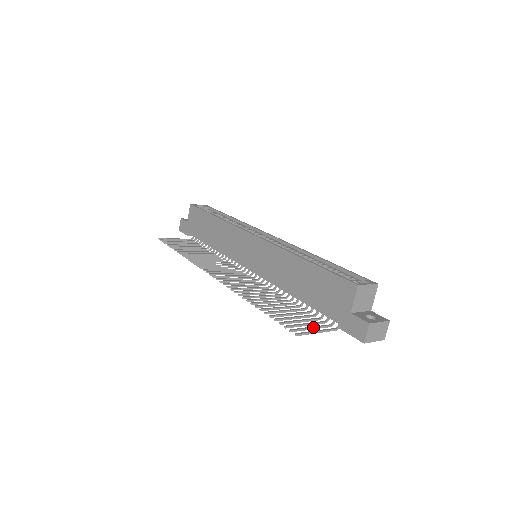
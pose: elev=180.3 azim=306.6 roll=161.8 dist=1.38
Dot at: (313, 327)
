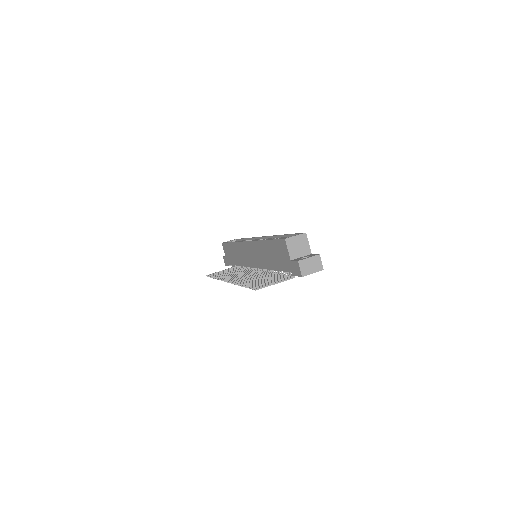
Dot at: (273, 282)
